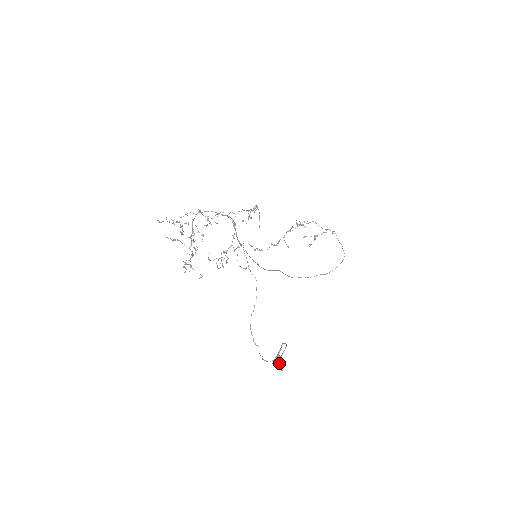
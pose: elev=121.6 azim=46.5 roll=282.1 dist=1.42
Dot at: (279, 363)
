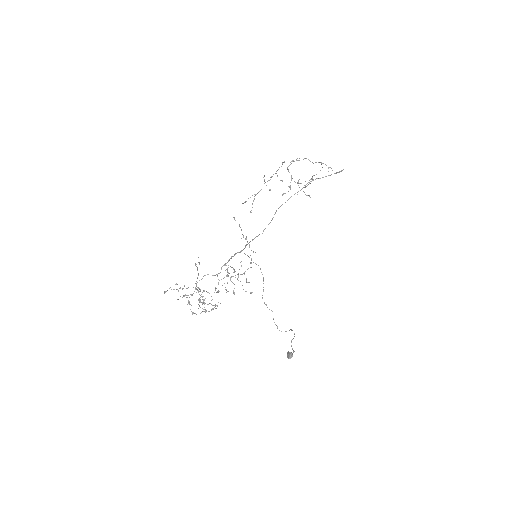
Dot at: occluded
